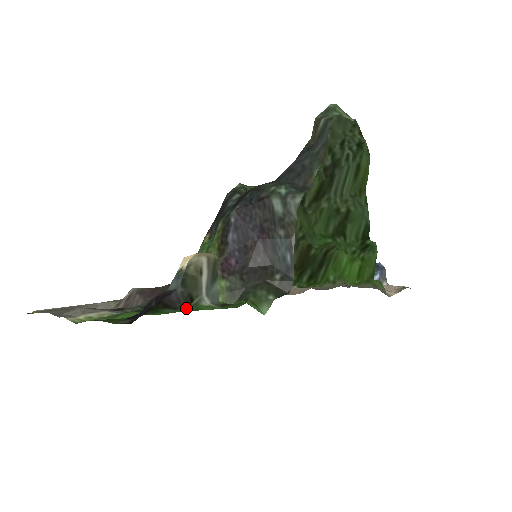
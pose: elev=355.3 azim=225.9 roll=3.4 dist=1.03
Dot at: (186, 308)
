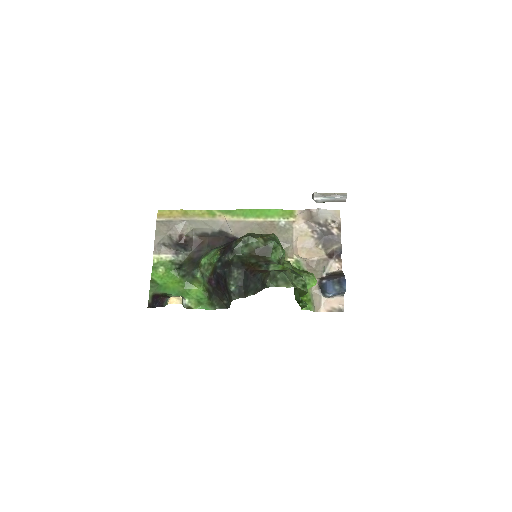
Dot at: (182, 293)
